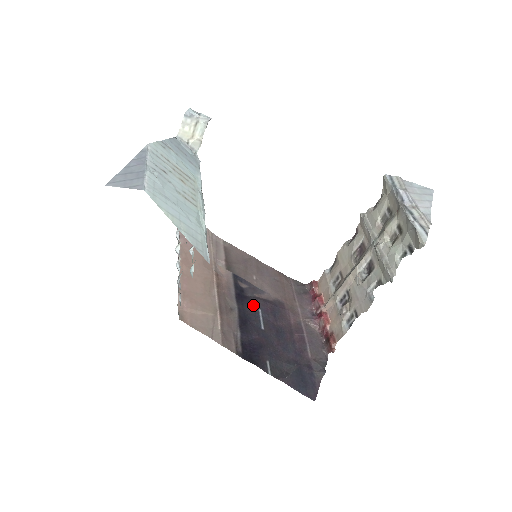
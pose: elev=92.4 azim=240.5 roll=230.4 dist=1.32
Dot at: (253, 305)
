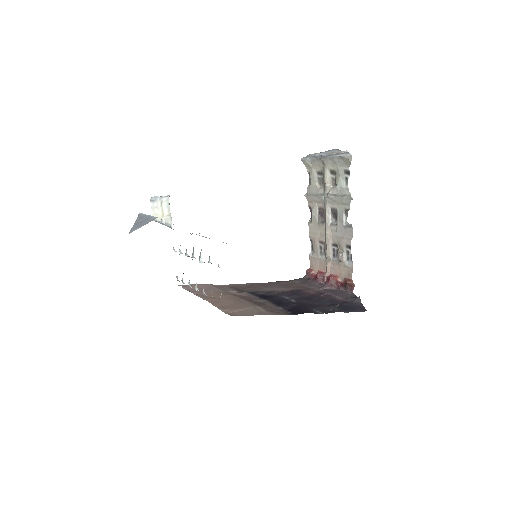
Dot at: (277, 297)
